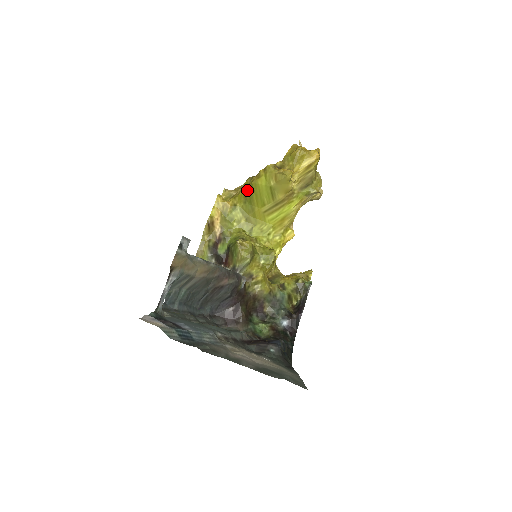
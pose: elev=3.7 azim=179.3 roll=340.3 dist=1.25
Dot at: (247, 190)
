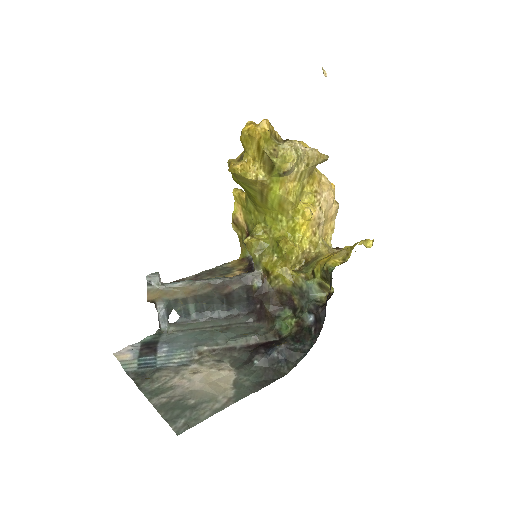
Dot at: occluded
